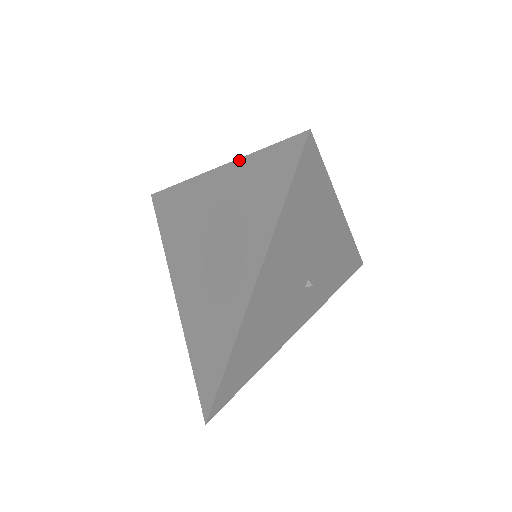
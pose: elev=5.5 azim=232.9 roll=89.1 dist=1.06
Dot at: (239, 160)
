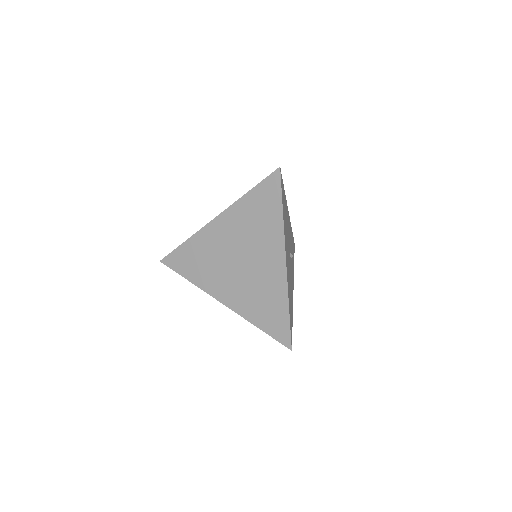
Dot at: (237, 202)
